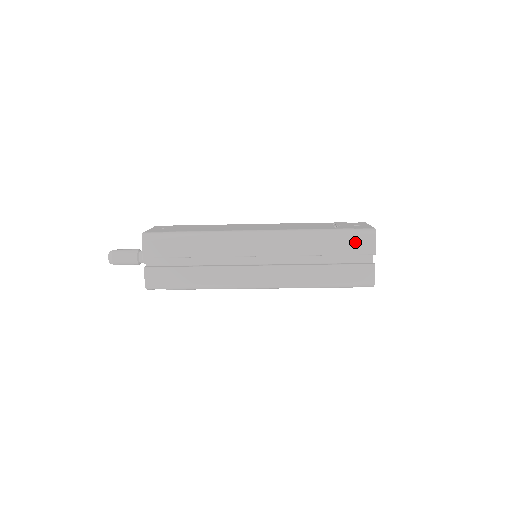
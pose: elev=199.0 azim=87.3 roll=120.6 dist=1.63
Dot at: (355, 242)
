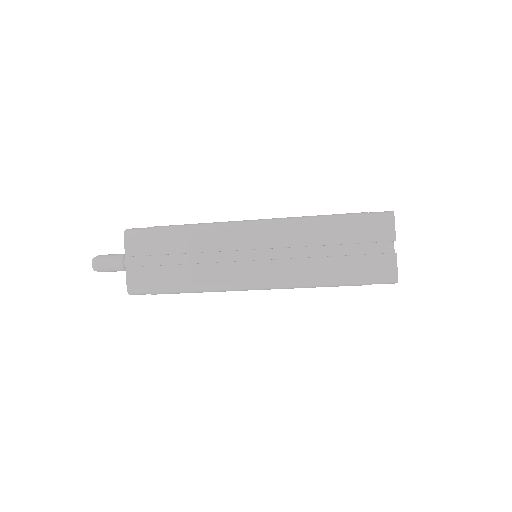
Dot at: (369, 227)
